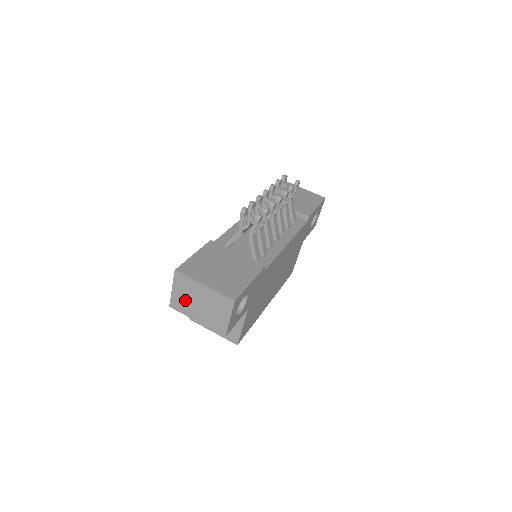
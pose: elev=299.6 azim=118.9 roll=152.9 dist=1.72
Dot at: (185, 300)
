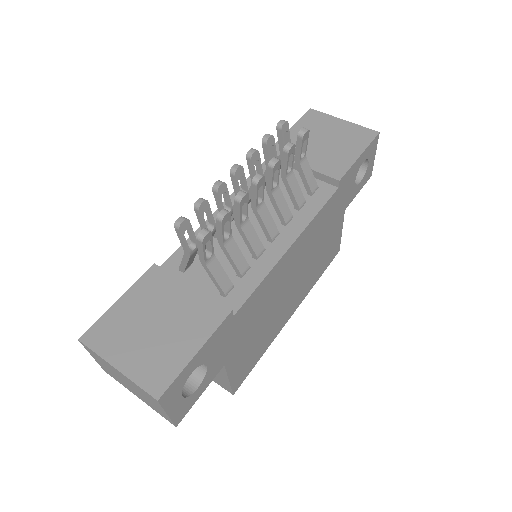
Dot at: (112, 373)
